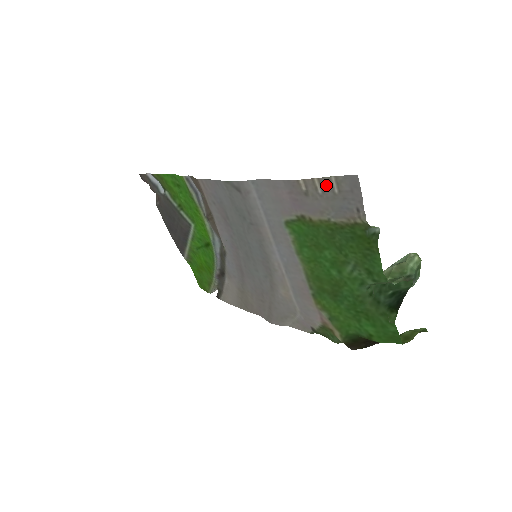
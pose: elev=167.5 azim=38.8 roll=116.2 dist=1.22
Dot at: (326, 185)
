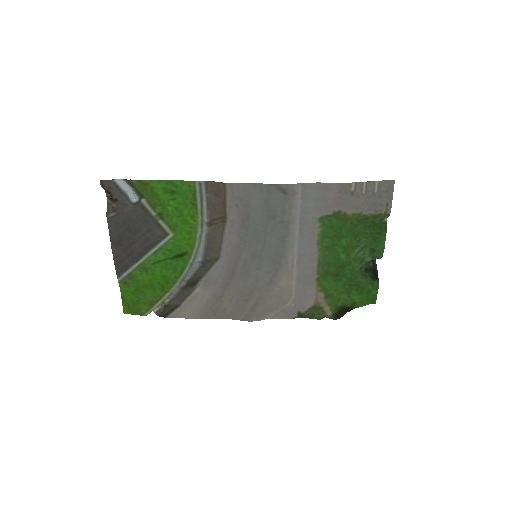
Dot at: (370, 187)
